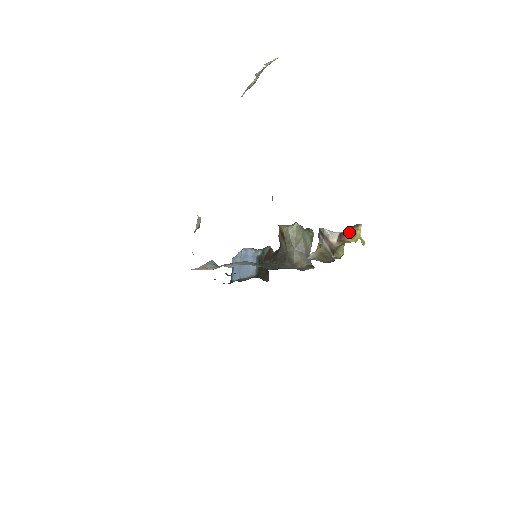
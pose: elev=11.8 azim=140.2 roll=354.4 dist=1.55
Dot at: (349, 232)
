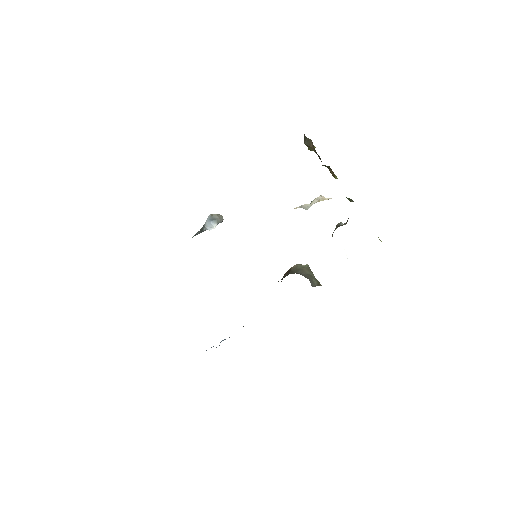
Dot at: occluded
